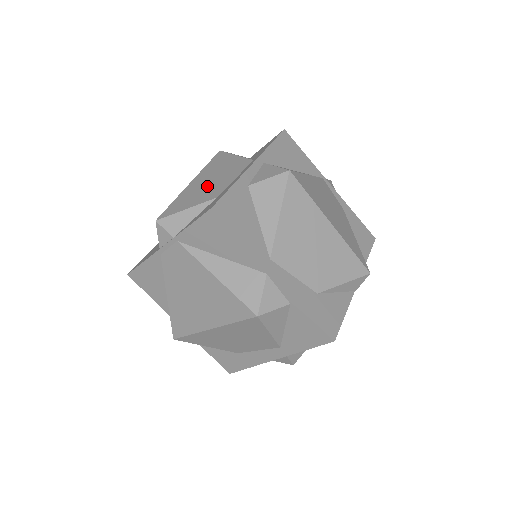
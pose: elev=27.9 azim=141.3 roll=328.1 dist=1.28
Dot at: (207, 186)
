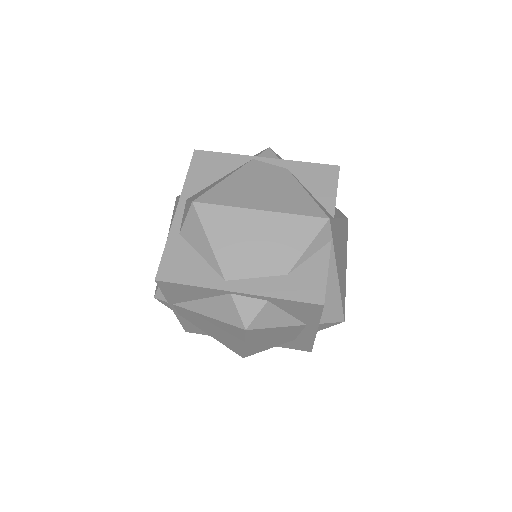
Dot at: occluded
